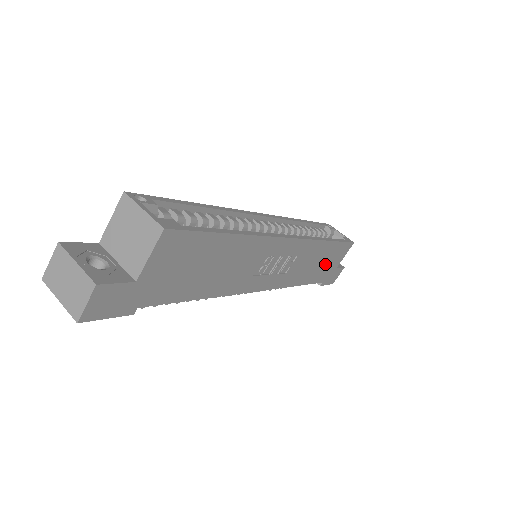
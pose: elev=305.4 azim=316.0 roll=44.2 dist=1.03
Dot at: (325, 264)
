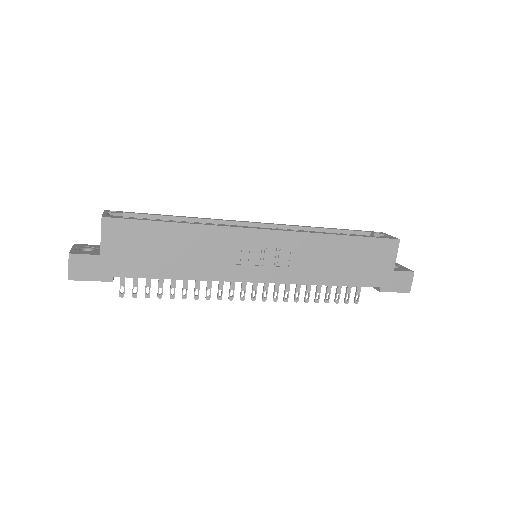
Dot at: (360, 263)
